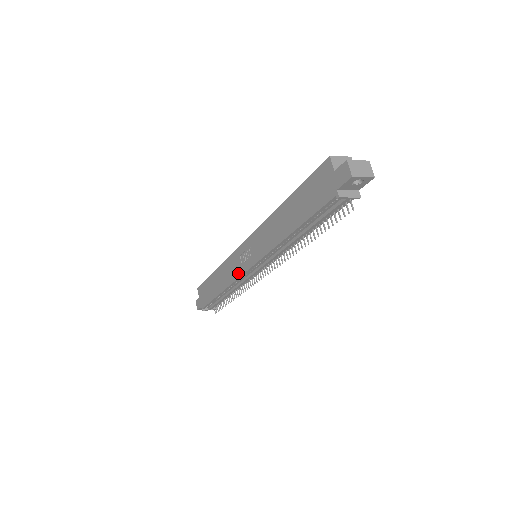
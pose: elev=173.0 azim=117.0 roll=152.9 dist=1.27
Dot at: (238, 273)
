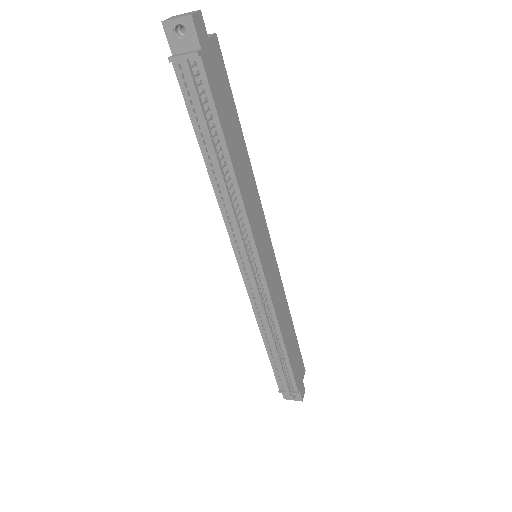
Dot at: (248, 288)
